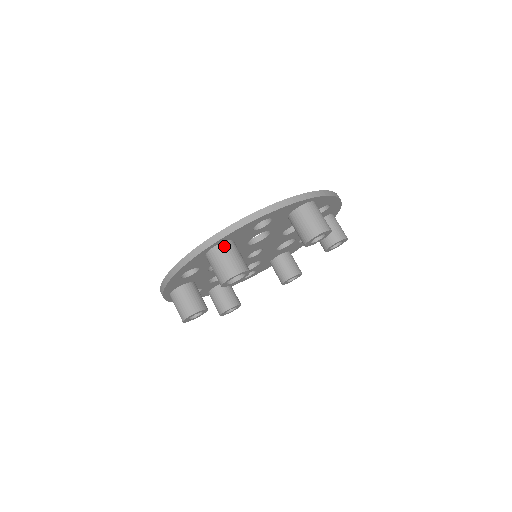
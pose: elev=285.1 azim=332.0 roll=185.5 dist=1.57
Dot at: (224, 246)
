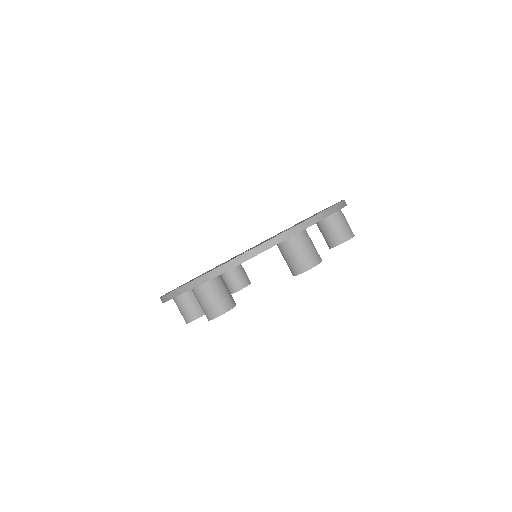
Dot at: (307, 233)
